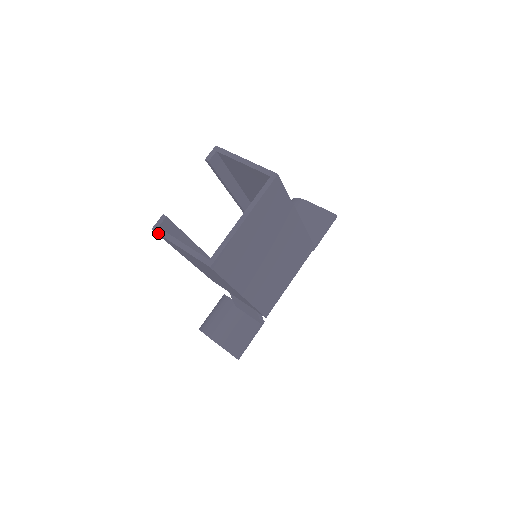
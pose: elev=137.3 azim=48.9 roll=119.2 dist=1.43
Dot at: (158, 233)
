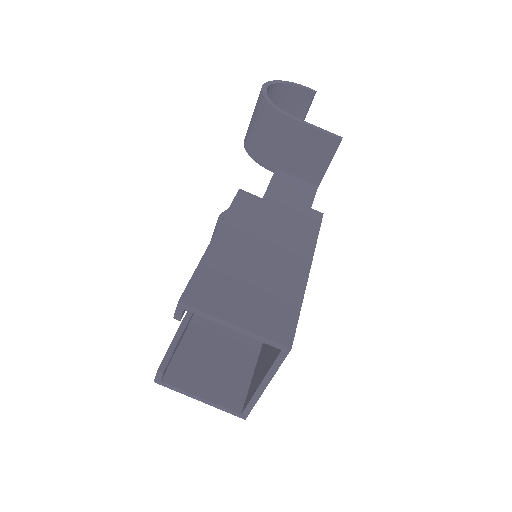
Dot at: occluded
